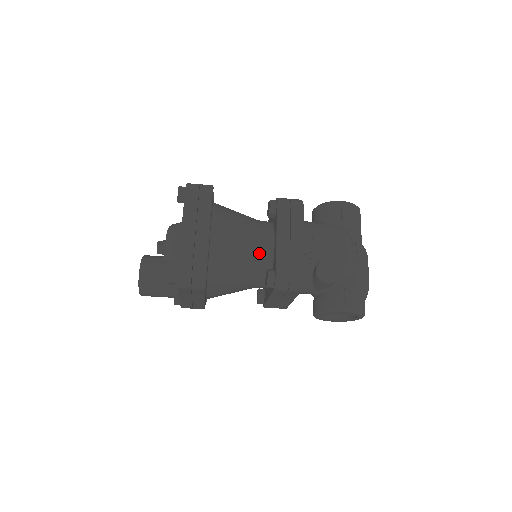
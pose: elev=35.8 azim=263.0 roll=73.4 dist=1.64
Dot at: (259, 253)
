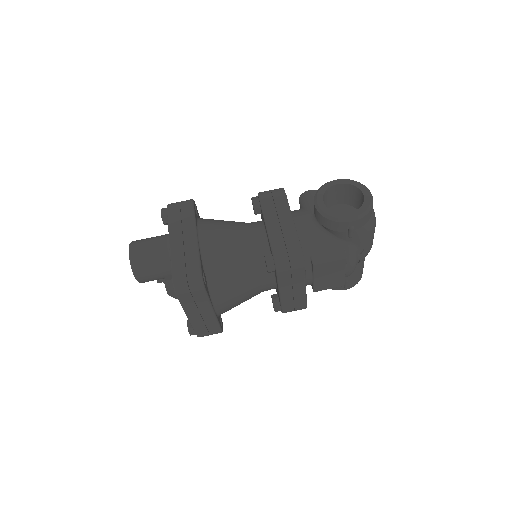
Dot at: occluded
